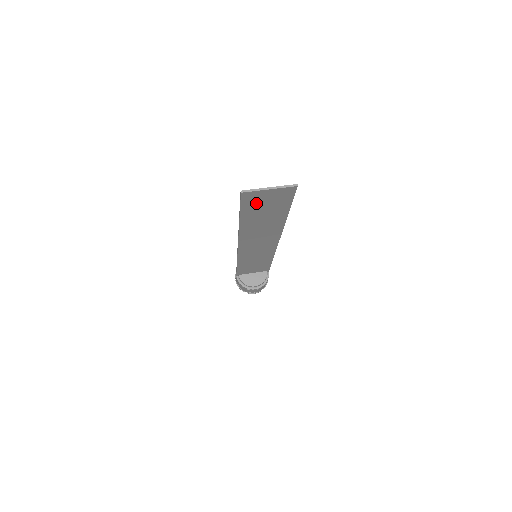
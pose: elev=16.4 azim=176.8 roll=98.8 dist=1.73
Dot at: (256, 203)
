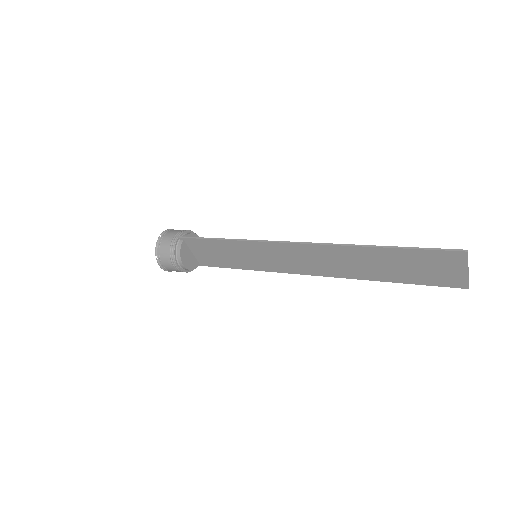
Dot at: (432, 261)
